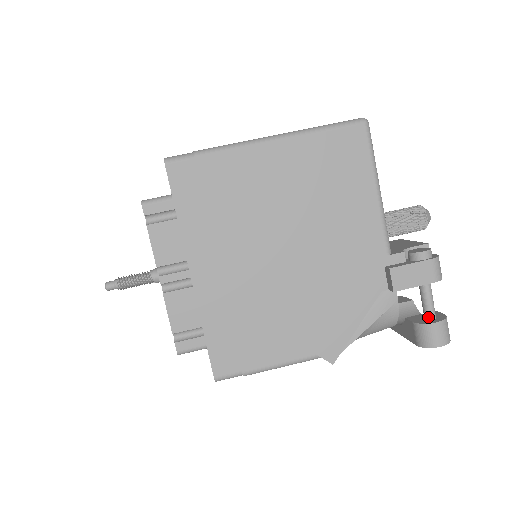
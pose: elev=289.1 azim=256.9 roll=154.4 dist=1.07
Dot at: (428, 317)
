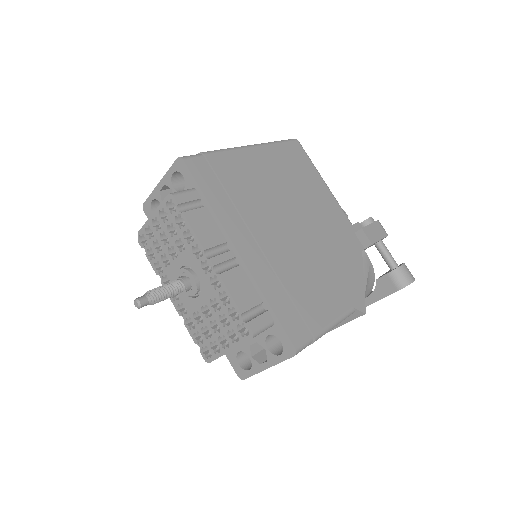
Dot at: (394, 265)
